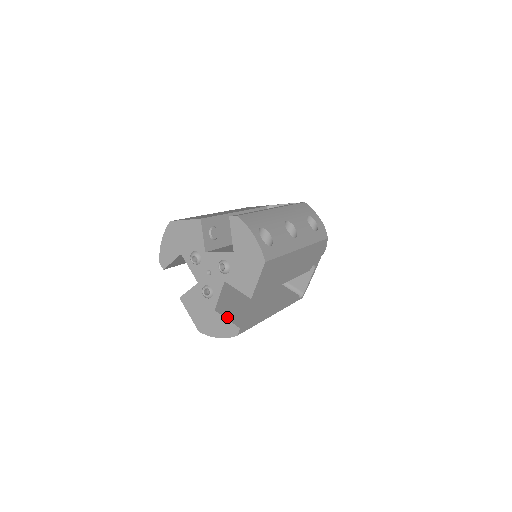
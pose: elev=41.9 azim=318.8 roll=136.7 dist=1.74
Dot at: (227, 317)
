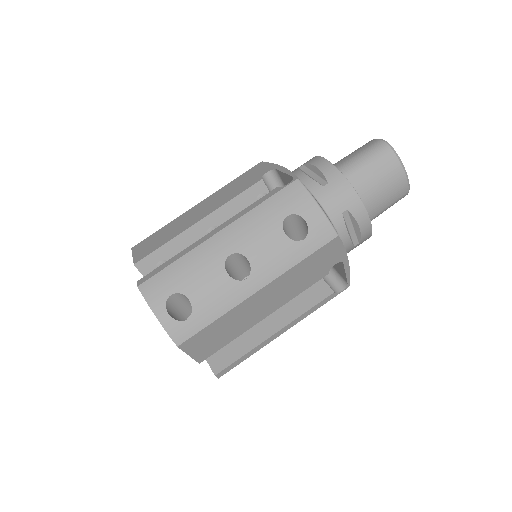
Dot at: occluded
